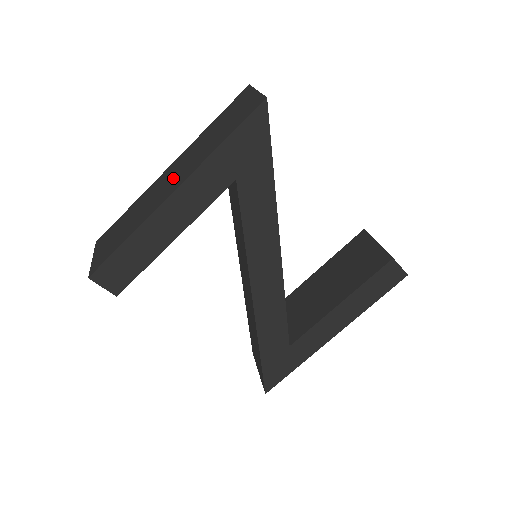
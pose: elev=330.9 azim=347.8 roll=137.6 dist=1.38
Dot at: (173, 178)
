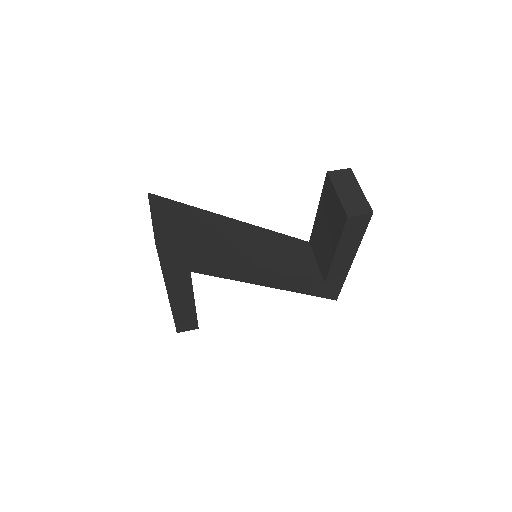
Dot at: occluded
